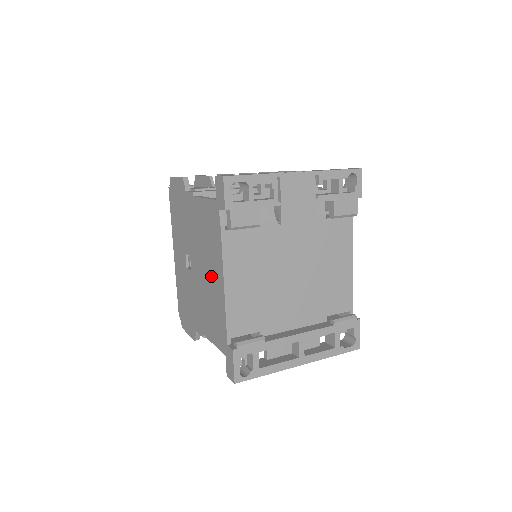
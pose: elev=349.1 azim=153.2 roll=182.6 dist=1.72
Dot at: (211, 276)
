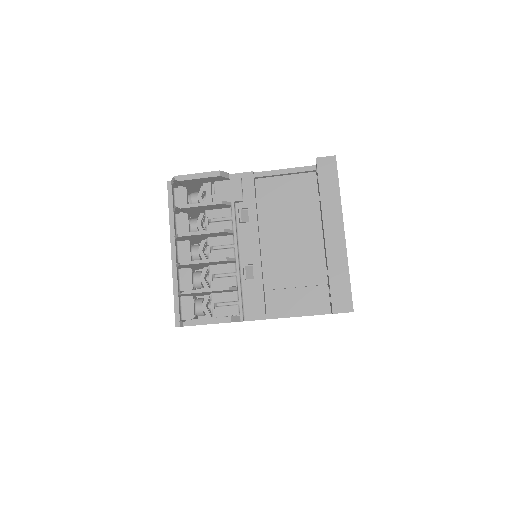
Dot at: occluded
